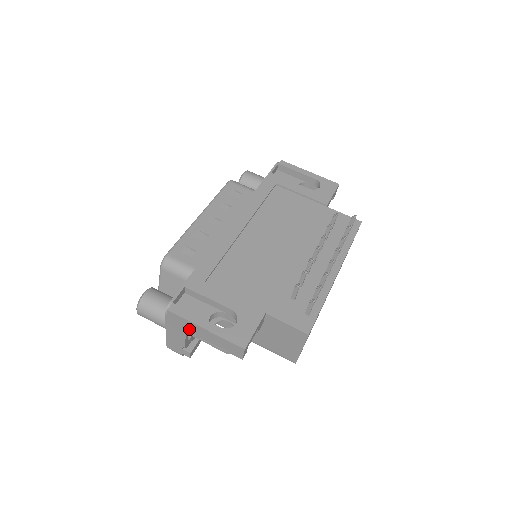
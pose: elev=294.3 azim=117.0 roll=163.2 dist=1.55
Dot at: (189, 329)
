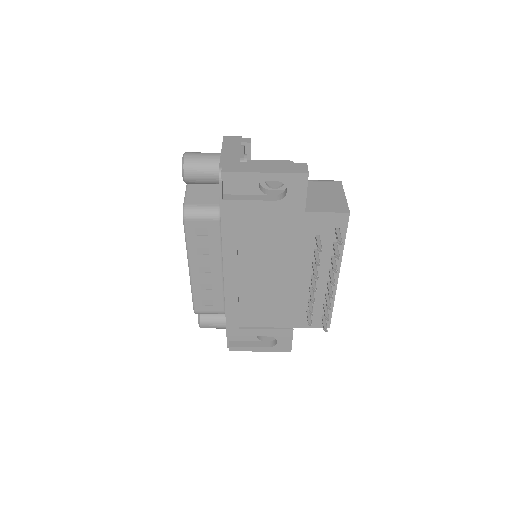
Dot at: occluded
